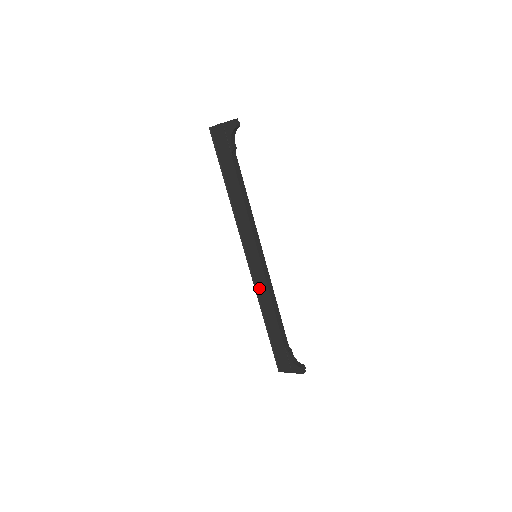
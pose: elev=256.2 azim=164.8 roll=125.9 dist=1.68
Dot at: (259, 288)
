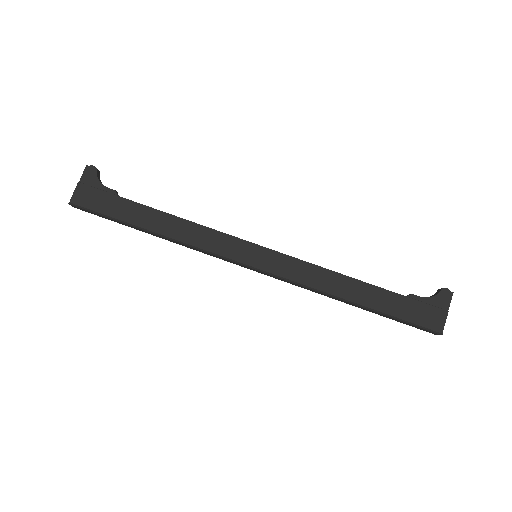
Dot at: (301, 278)
